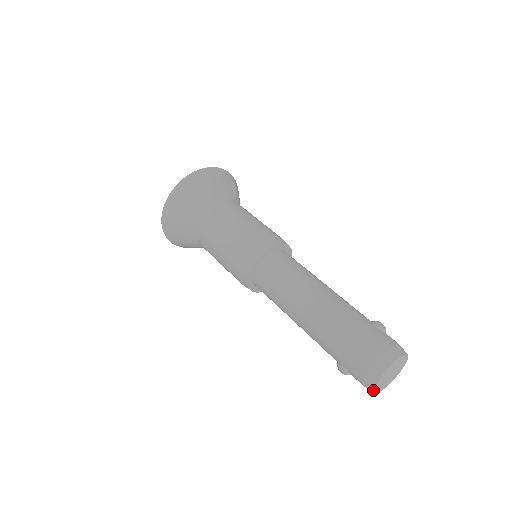
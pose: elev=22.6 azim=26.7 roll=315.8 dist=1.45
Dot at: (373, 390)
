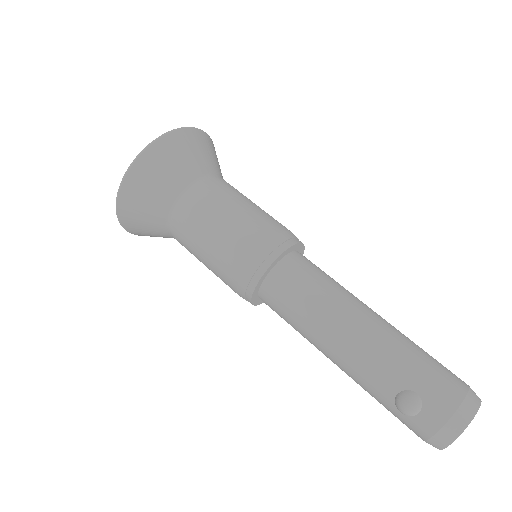
Dot at: (462, 431)
